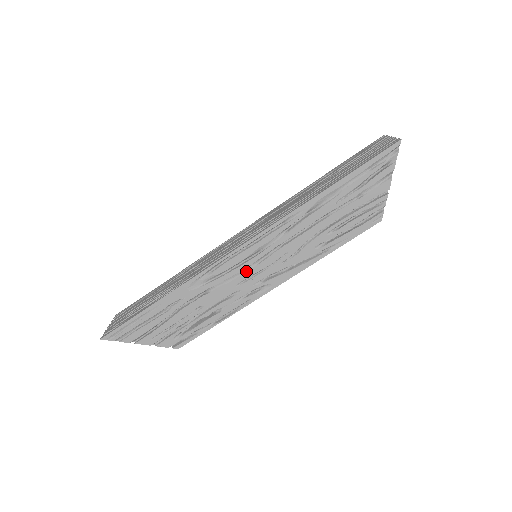
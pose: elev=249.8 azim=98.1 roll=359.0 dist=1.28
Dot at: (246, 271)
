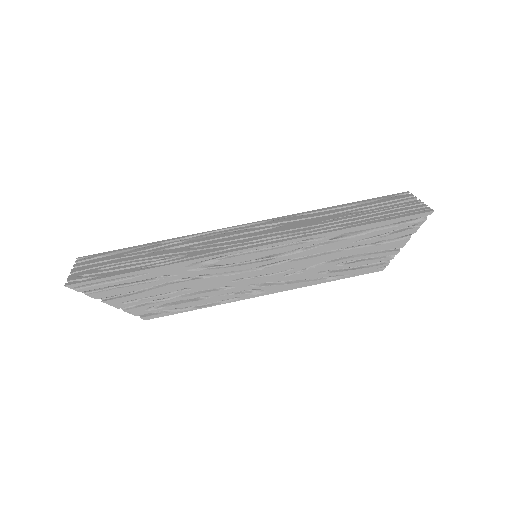
Dot at: (248, 271)
